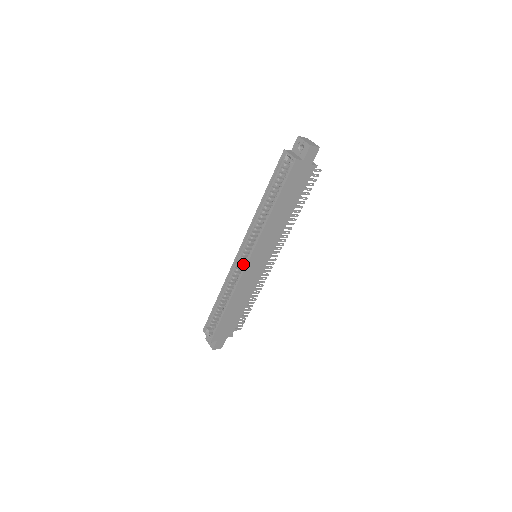
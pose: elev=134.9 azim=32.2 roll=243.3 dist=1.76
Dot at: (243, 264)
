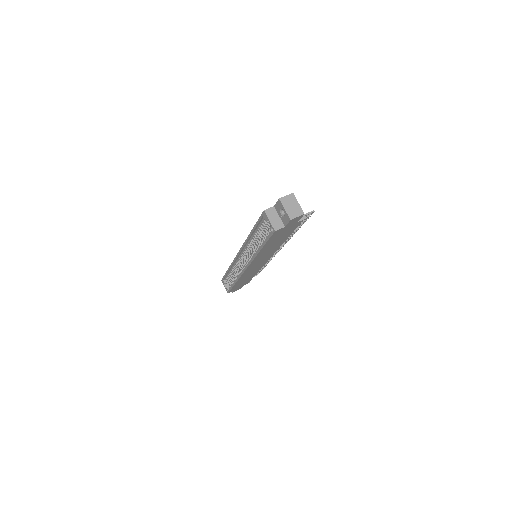
Dot at: (243, 265)
